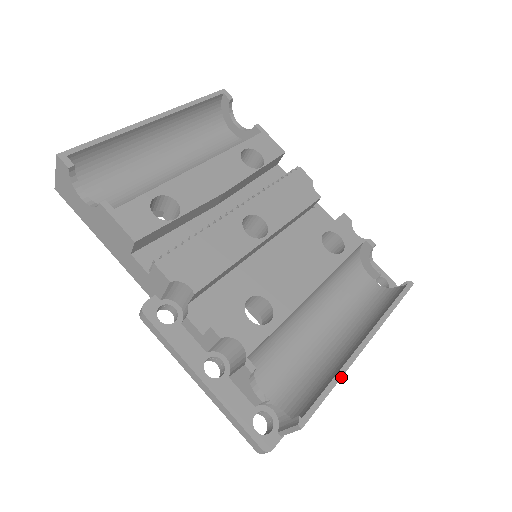
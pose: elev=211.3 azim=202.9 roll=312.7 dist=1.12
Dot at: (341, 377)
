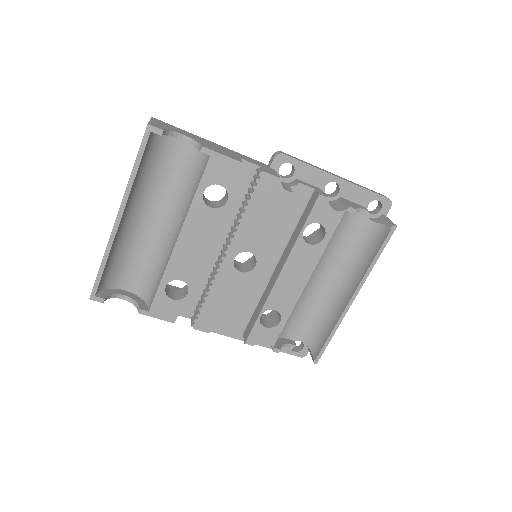
Dot at: (337, 328)
